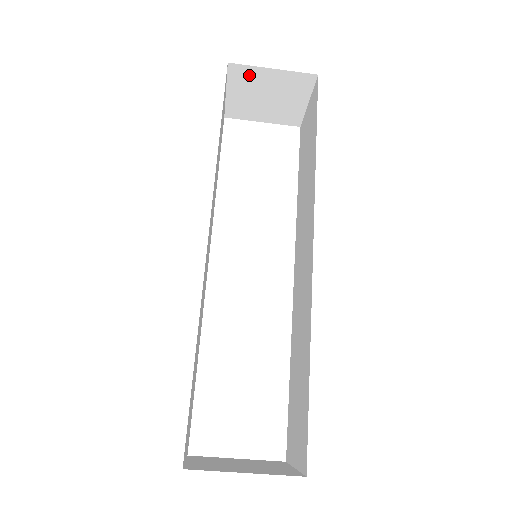
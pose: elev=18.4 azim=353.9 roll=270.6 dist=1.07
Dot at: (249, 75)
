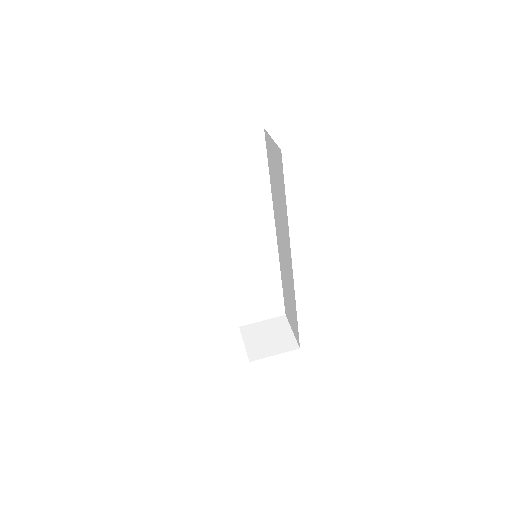
Dot at: occluded
